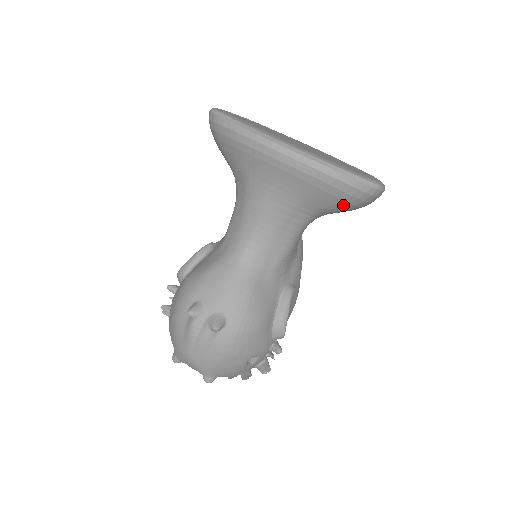
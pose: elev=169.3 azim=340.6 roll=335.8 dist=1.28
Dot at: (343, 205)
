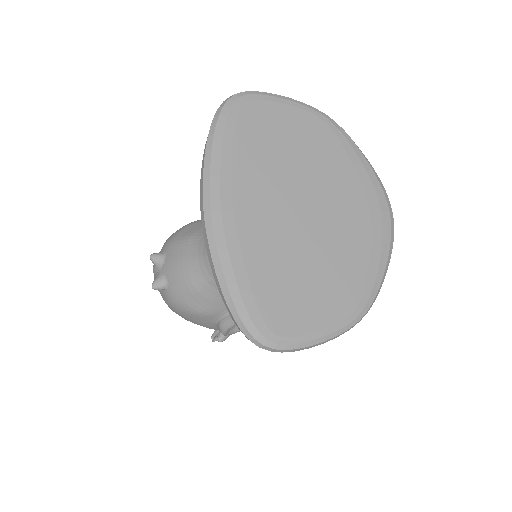
Dot at: occluded
